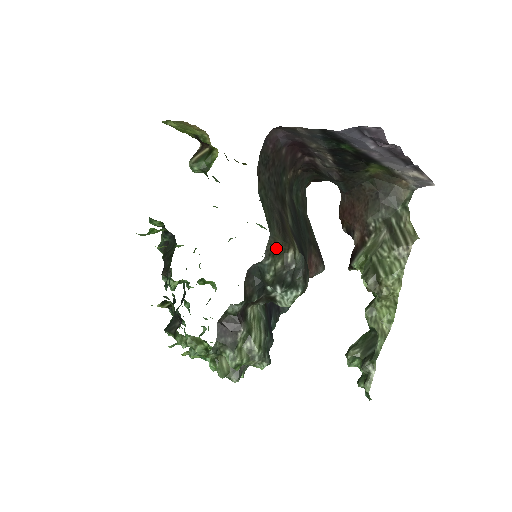
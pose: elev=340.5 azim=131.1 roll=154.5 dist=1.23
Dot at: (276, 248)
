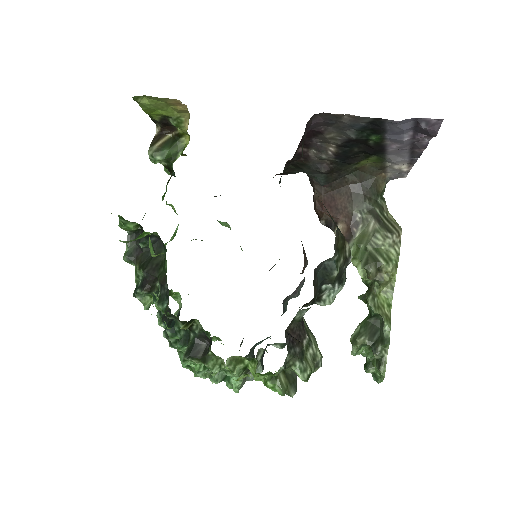
Dot at: (339, 242)
